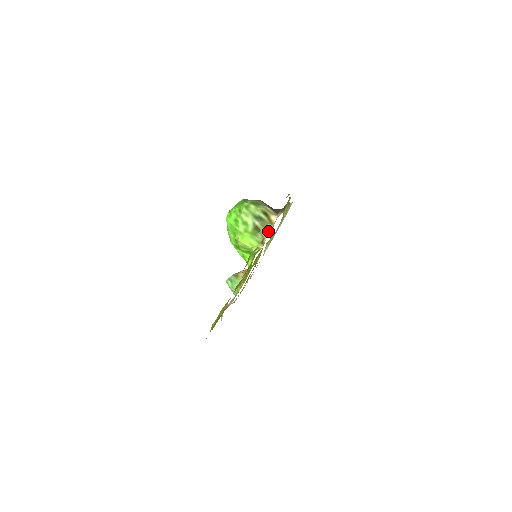
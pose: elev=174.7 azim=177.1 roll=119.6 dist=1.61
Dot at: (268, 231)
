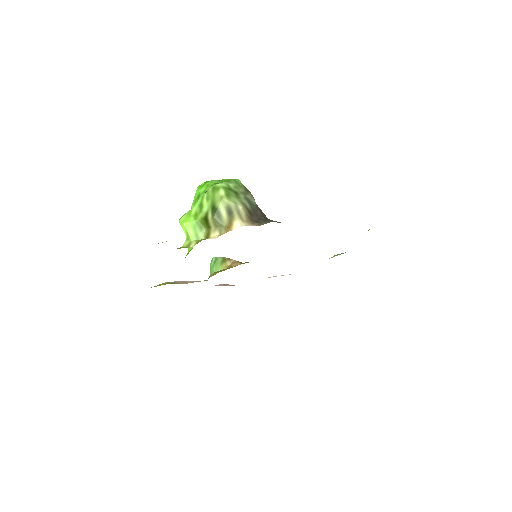
Dot at: (217, 234)
